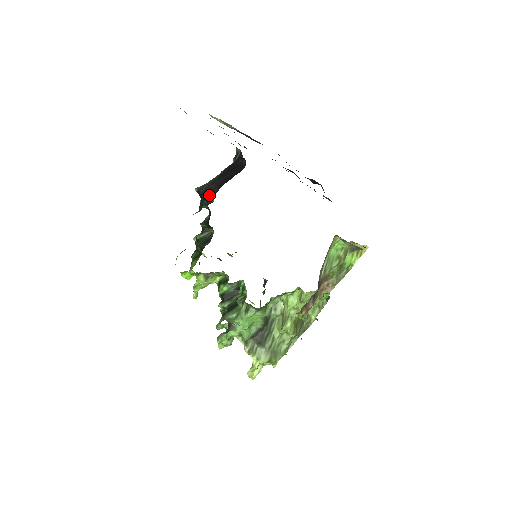
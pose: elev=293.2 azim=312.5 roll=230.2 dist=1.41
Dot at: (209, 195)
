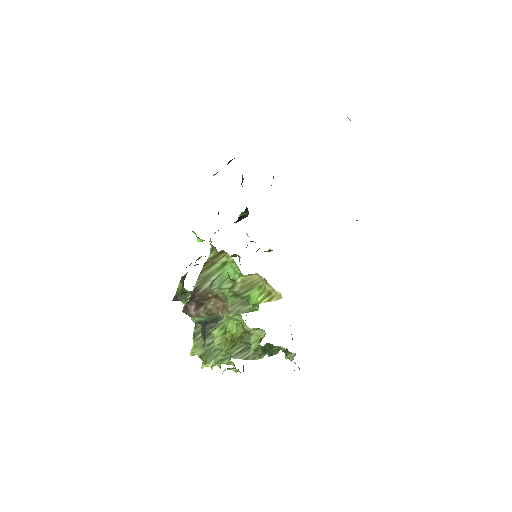
Dot at: occluded
